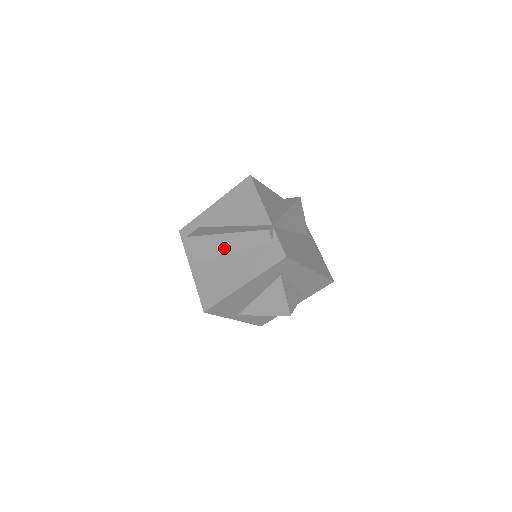
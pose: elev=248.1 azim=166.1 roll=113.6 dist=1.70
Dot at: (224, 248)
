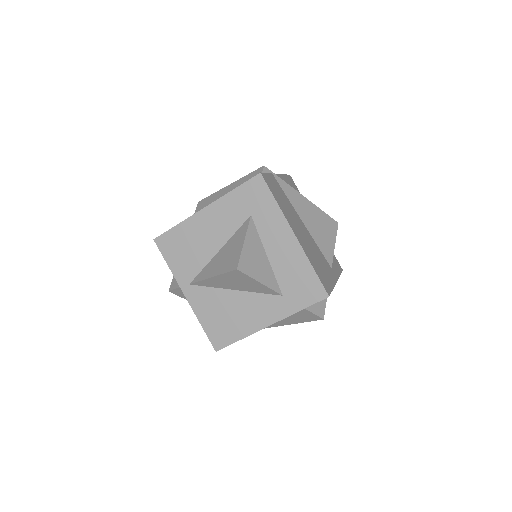
Dot at: occluded
